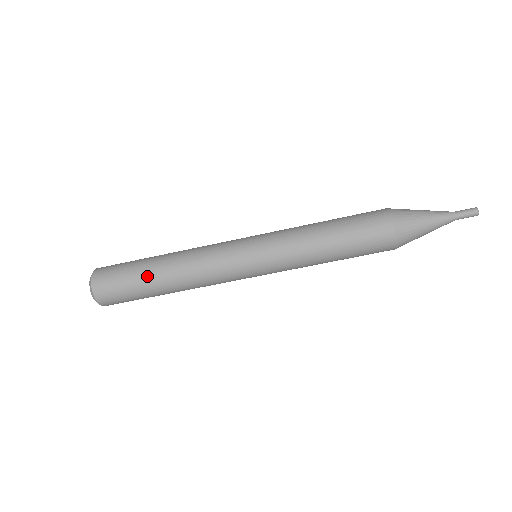
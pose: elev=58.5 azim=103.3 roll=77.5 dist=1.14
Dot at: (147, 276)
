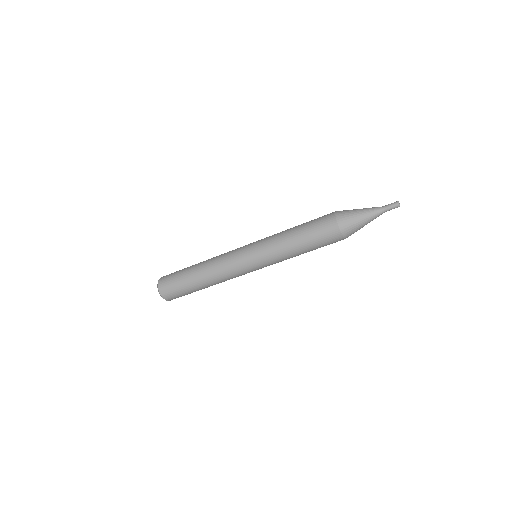
Dot at: (189, 277)
